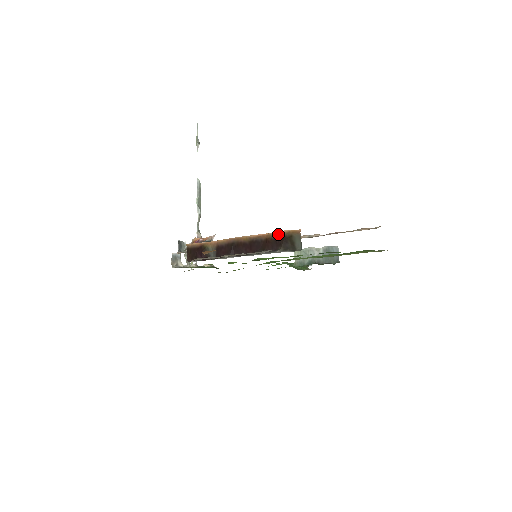
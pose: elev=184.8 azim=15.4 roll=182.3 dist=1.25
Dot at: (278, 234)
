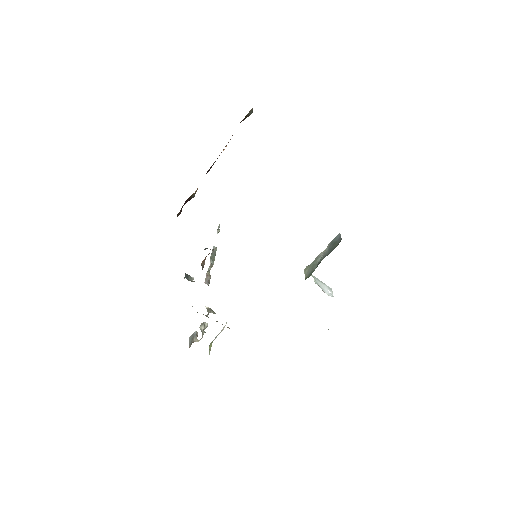
Dot at: occluded
